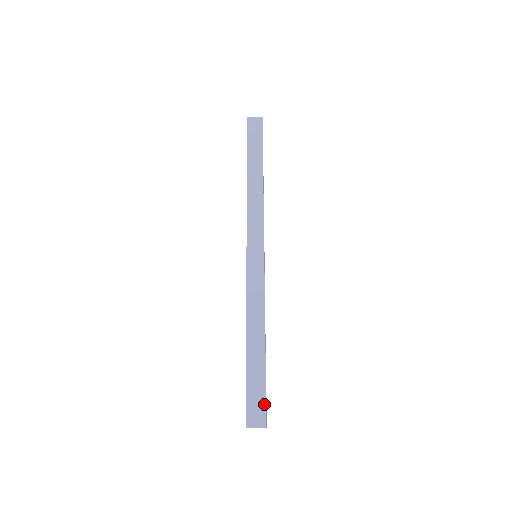
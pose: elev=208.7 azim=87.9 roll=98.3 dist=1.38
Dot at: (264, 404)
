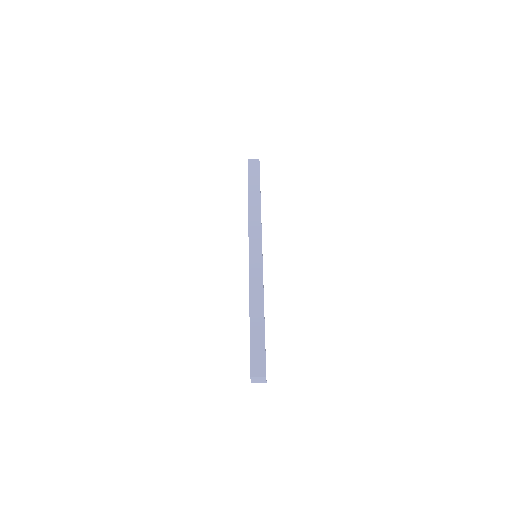
Dot at: (264, 360)
